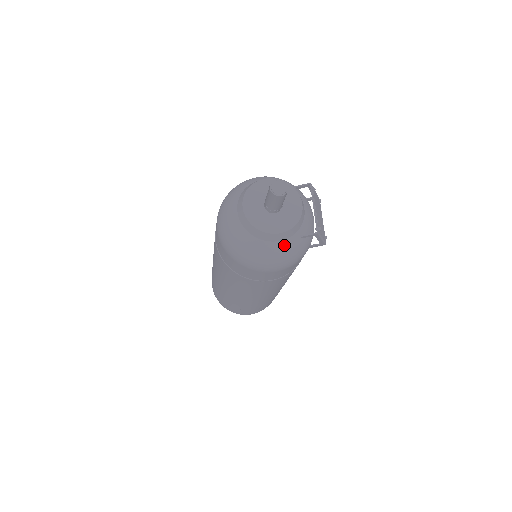
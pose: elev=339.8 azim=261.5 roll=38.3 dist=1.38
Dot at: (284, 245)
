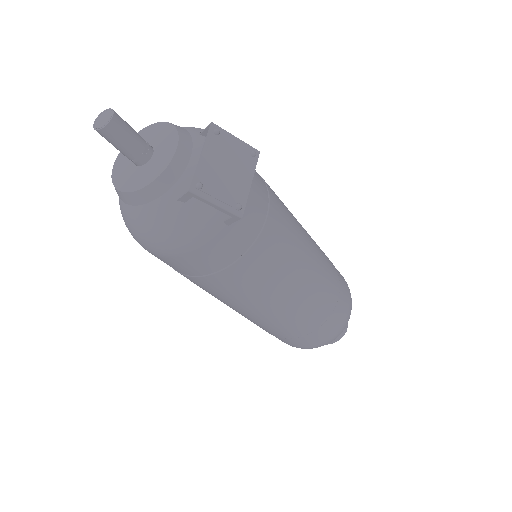
Dot at: (154, 212)
